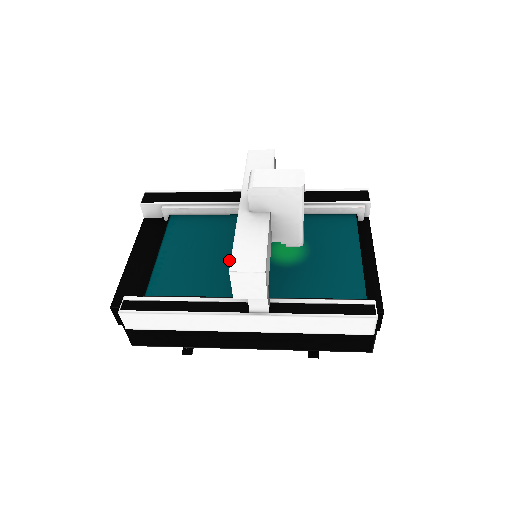
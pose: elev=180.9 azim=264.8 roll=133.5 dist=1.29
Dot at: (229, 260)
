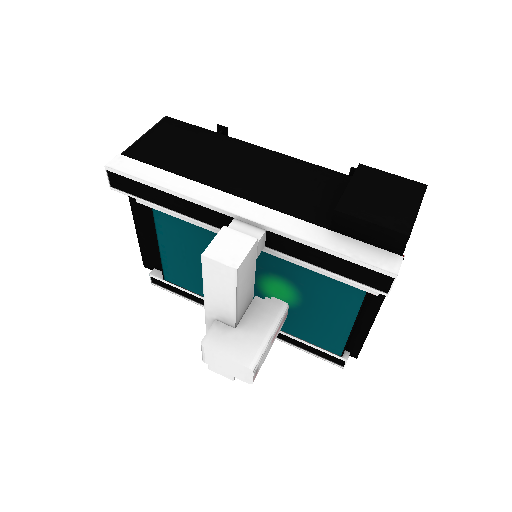
Dot at: occluded
